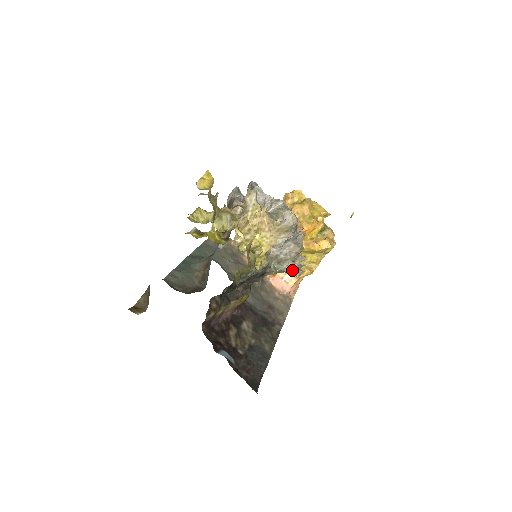
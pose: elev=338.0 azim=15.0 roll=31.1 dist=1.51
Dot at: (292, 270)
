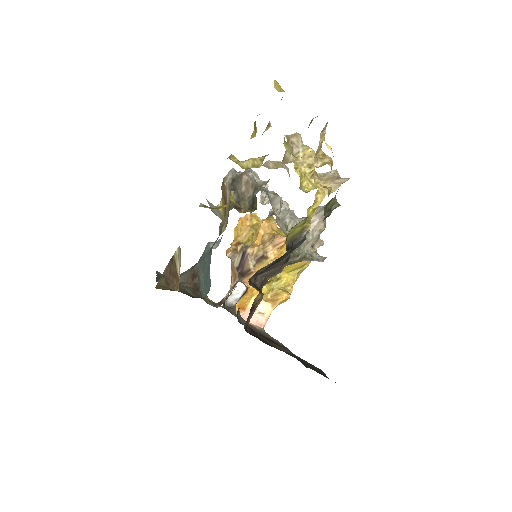
Dot at: (313, 256)
